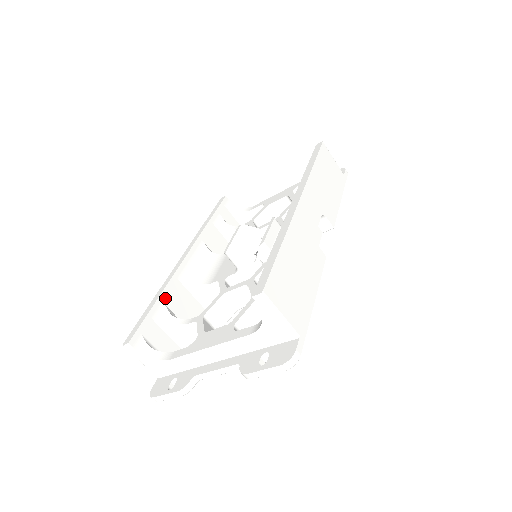
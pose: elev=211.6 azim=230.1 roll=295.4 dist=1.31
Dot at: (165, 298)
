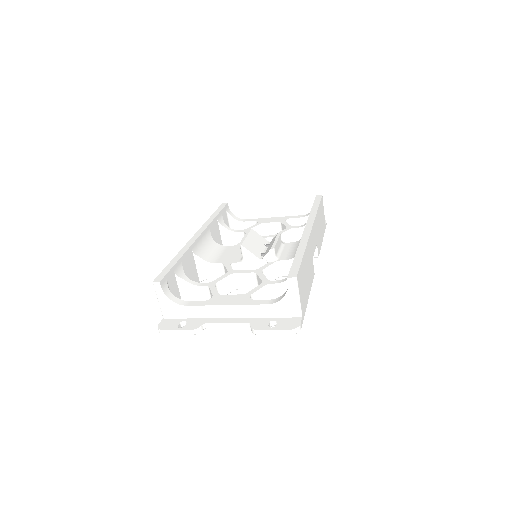
Dot at: (183, 260)
